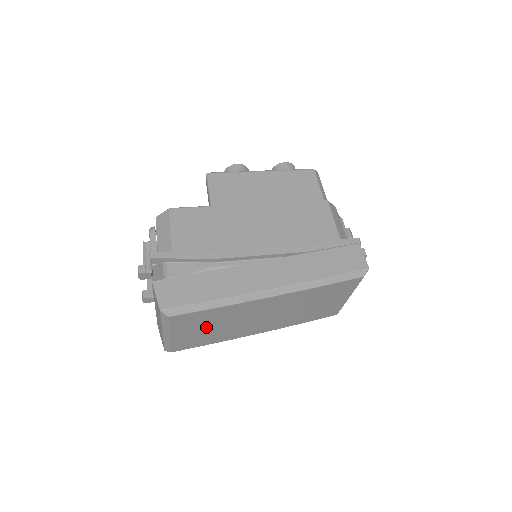
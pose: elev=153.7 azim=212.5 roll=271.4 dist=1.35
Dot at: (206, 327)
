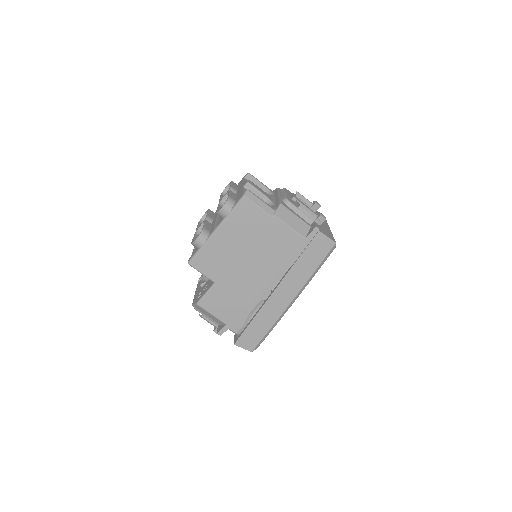
Dot at: occluded
